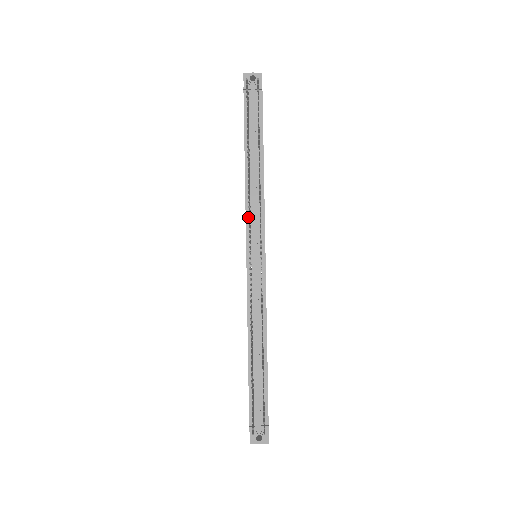
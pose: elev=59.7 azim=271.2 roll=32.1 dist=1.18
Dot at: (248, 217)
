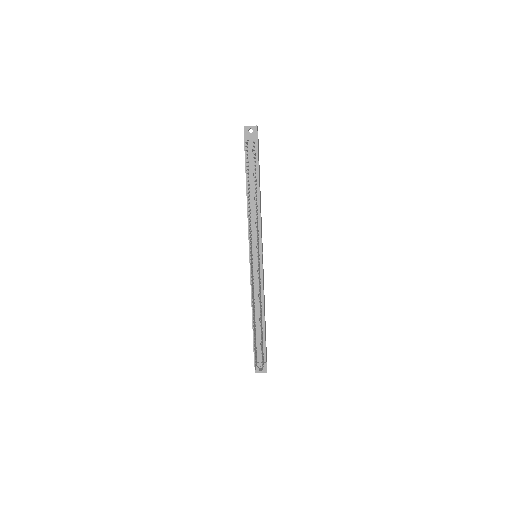
Dot at: (249, 238)
